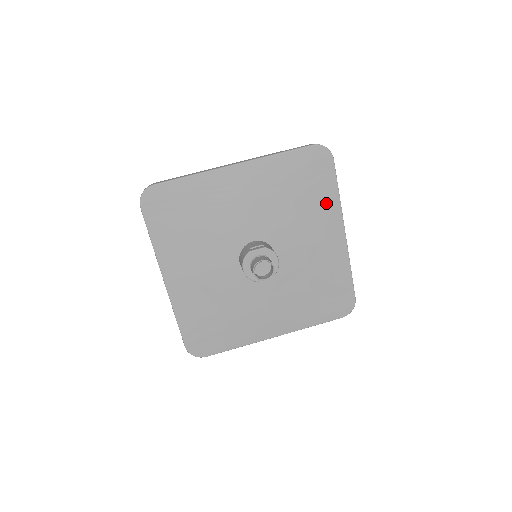
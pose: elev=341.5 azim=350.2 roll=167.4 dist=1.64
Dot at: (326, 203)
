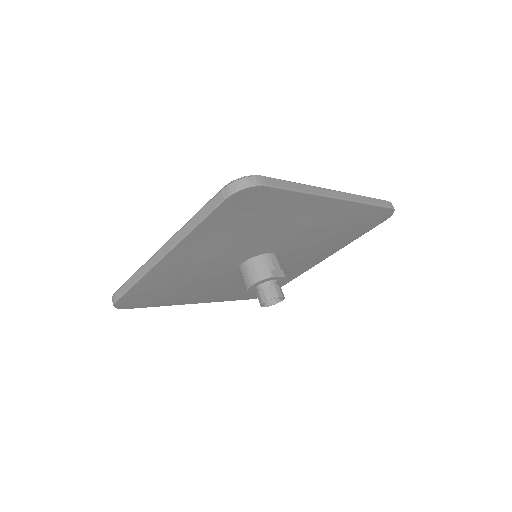
Dot at: (343, 243)
